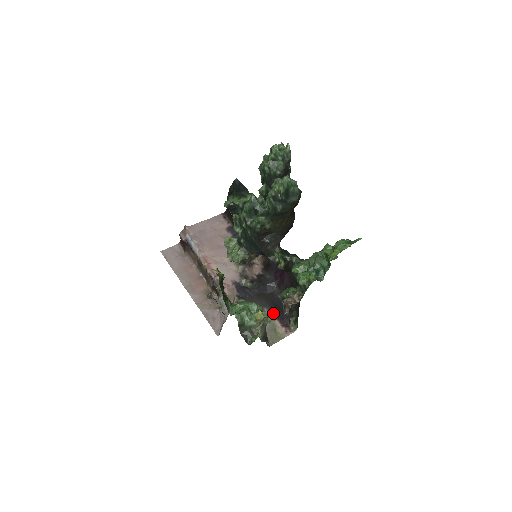
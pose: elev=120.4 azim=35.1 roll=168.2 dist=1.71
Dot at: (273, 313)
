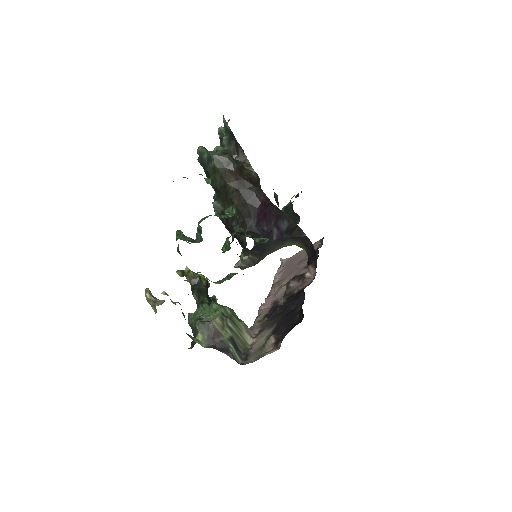
Dot at: (162, 292)
